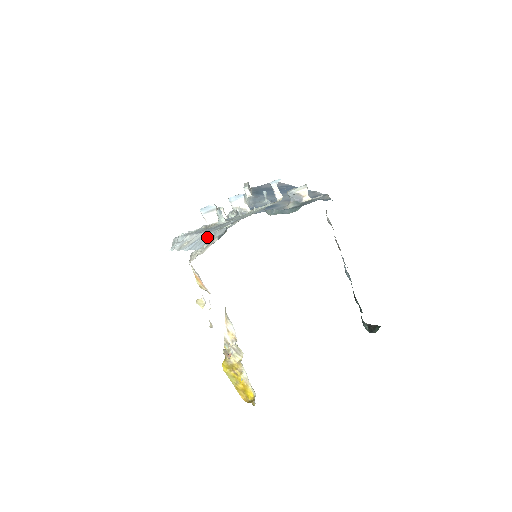
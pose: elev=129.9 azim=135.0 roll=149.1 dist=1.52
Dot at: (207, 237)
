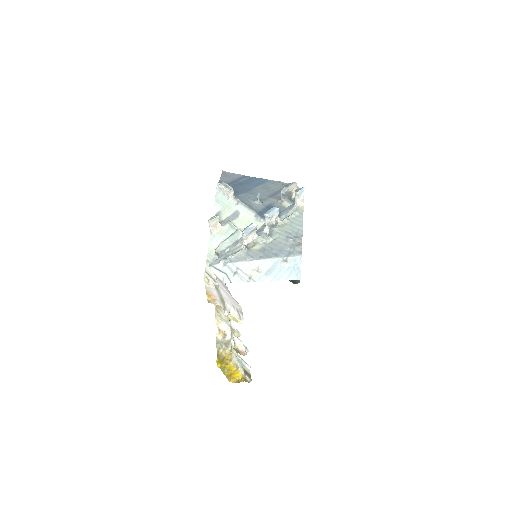
Dot at: (294, 264)
